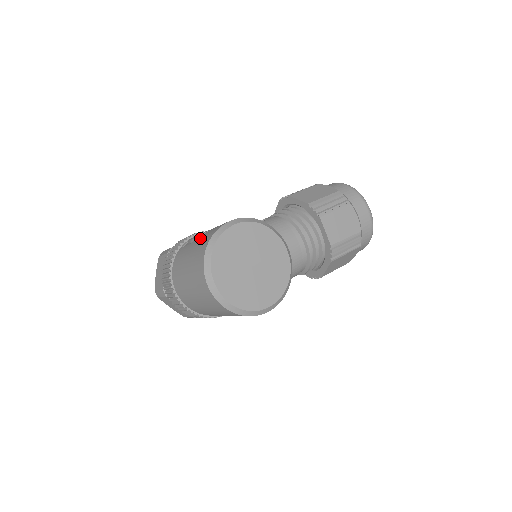
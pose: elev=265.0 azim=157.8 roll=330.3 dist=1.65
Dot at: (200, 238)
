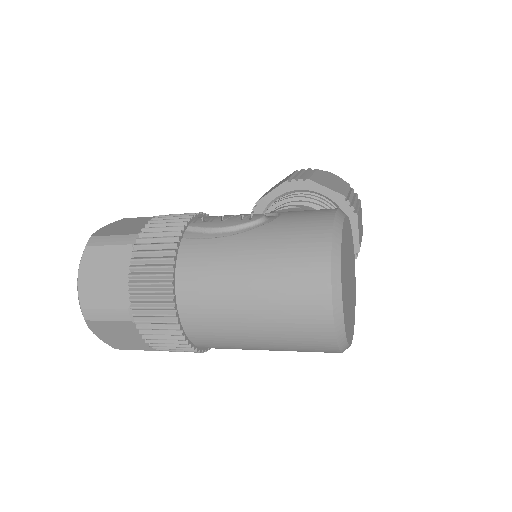
Dot at: (270, 231)
